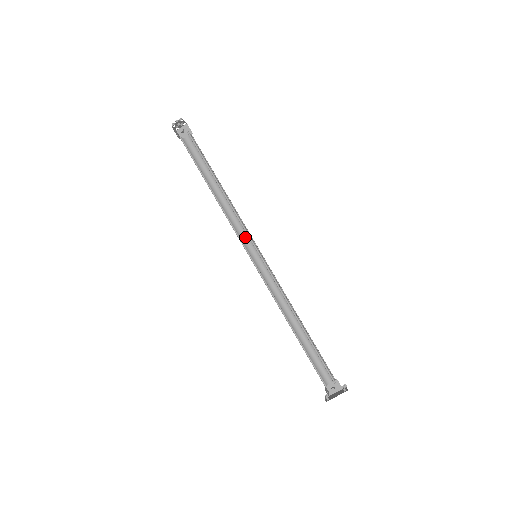
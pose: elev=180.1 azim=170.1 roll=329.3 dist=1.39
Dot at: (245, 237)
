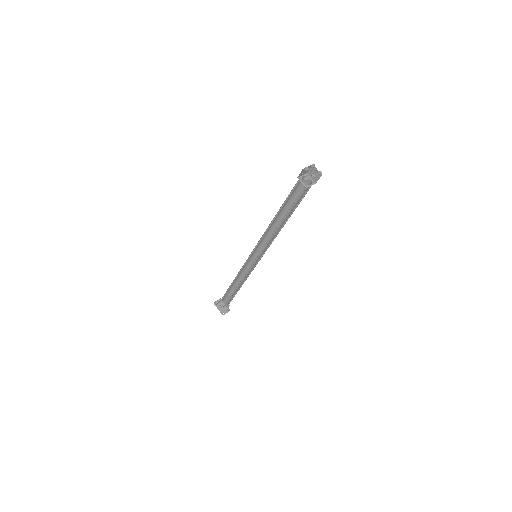
Dot at: (265, 244)
